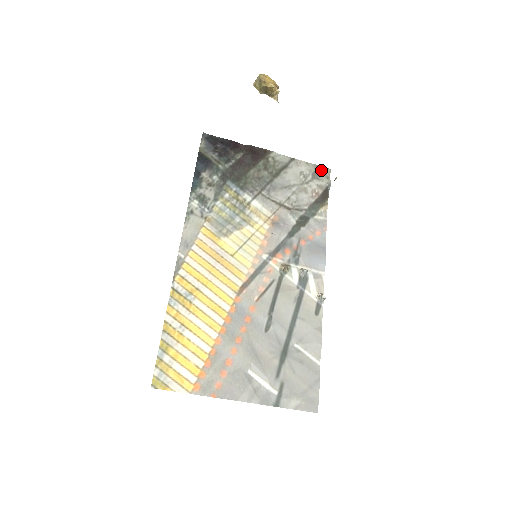
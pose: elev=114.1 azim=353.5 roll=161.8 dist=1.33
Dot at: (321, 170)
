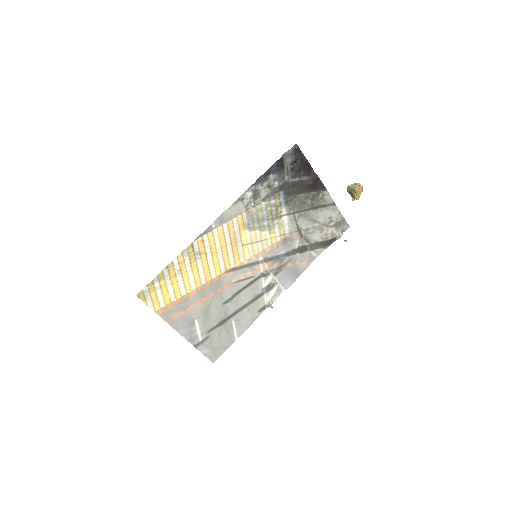
Dot at: (344, 223)
